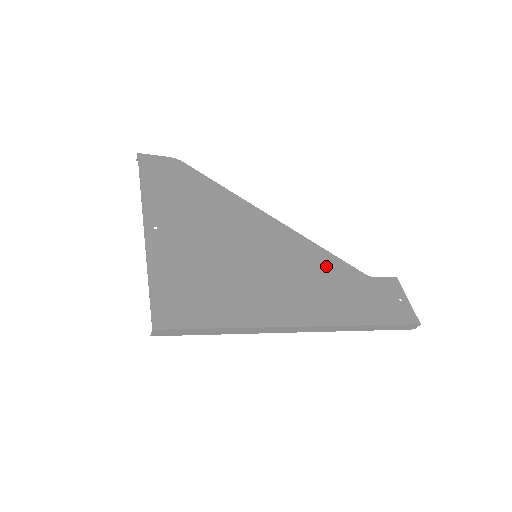
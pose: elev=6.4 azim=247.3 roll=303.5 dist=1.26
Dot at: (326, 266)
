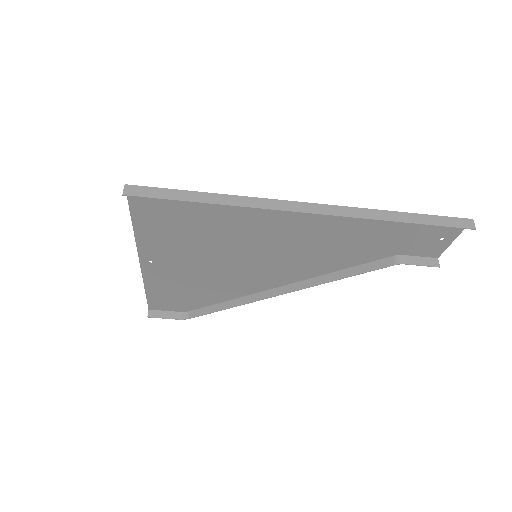
Dot at: (341, 256)
